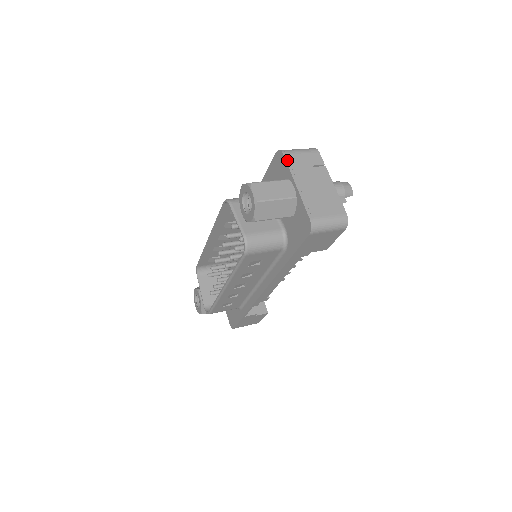
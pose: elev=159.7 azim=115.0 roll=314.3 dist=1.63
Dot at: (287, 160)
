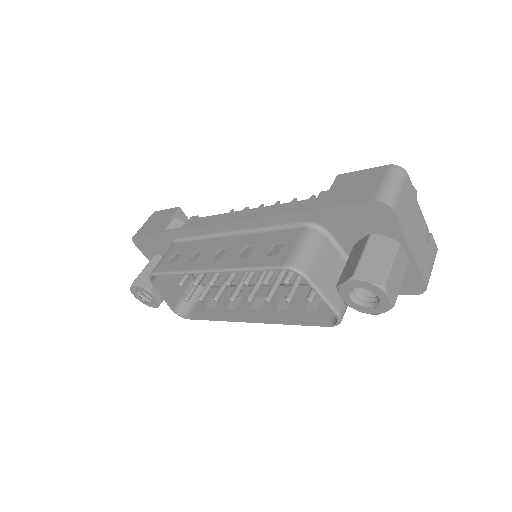
Dot at: (398, 218)
